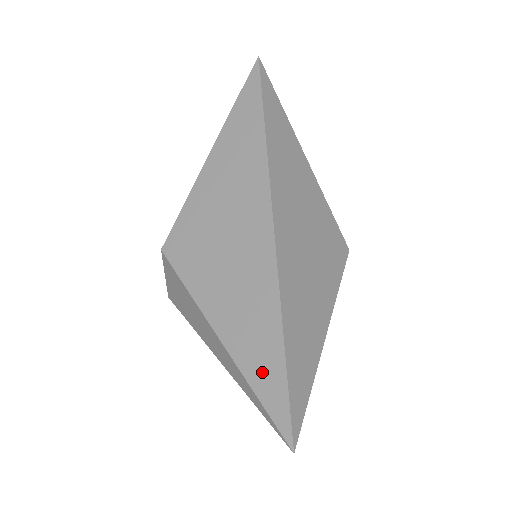
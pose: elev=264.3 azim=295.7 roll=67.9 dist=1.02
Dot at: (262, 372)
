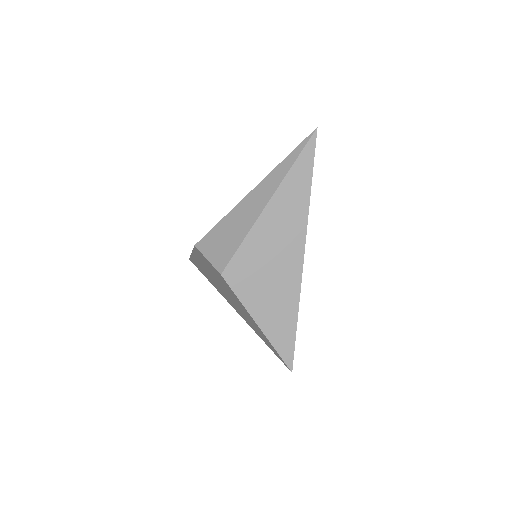
Dot at: occluded
